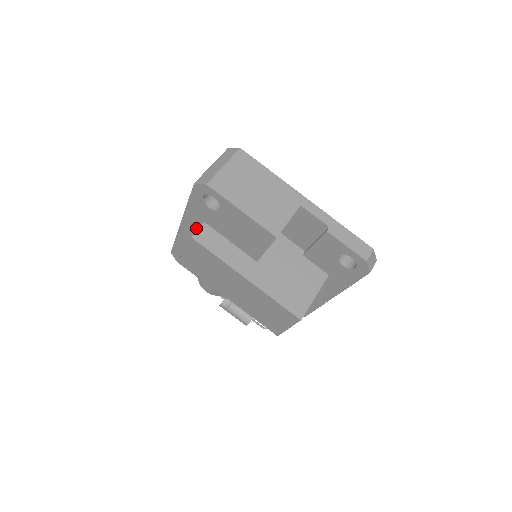
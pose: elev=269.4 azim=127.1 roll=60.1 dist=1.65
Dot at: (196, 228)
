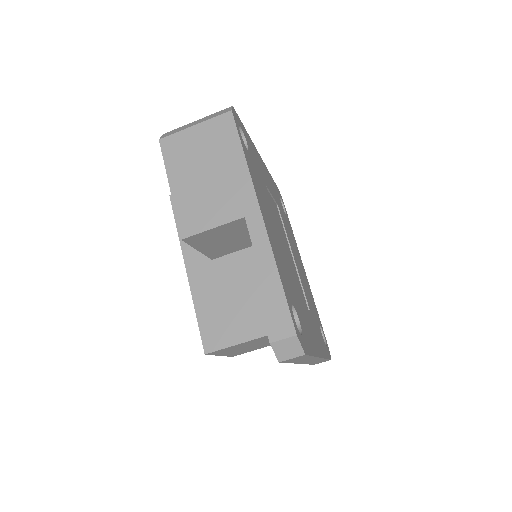
Dot at: occluded
